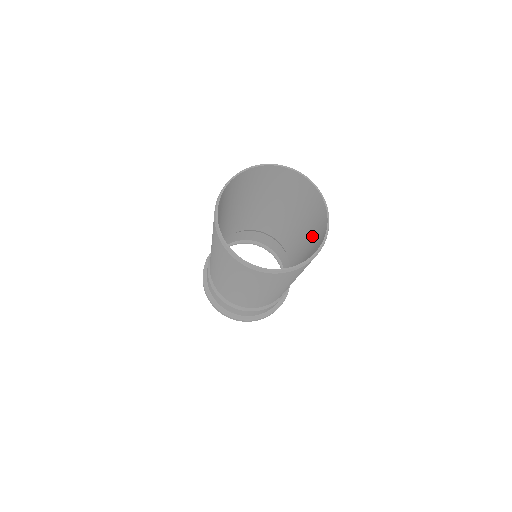
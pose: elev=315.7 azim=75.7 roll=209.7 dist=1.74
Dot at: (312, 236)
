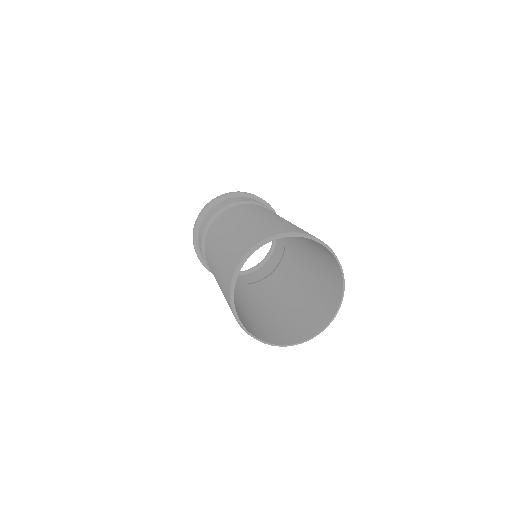
Dot at: (320, 266)
